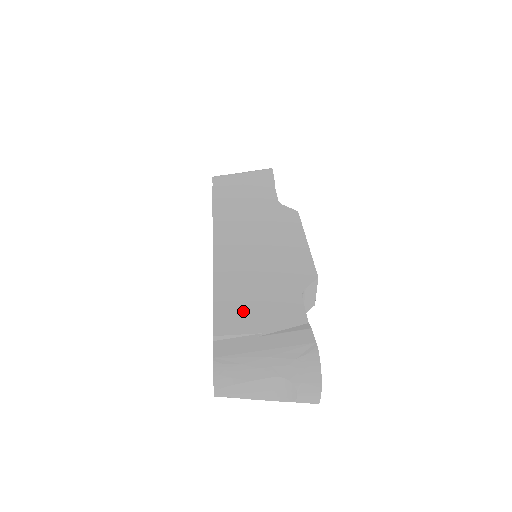
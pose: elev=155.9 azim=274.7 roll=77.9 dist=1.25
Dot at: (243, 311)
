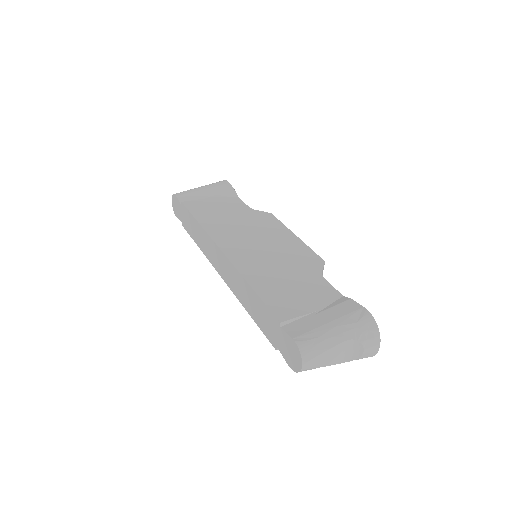
Dot at: (289, 298)
